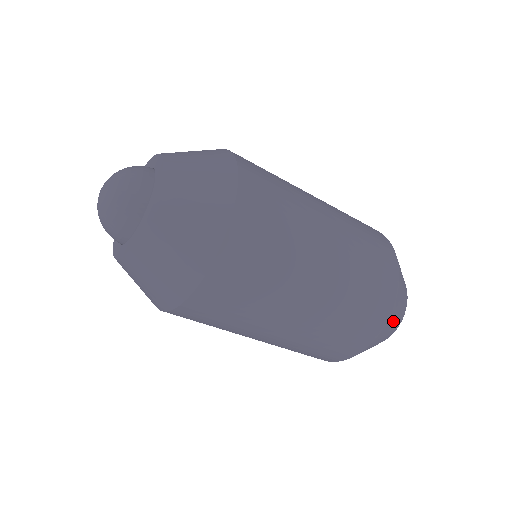
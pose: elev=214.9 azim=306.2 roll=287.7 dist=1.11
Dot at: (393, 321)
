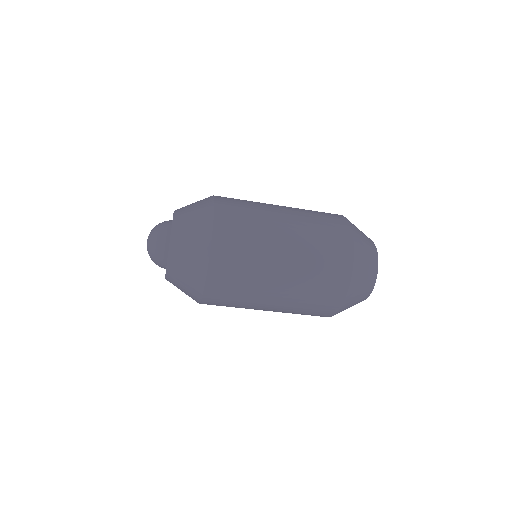
Dot at: (364, 254)
